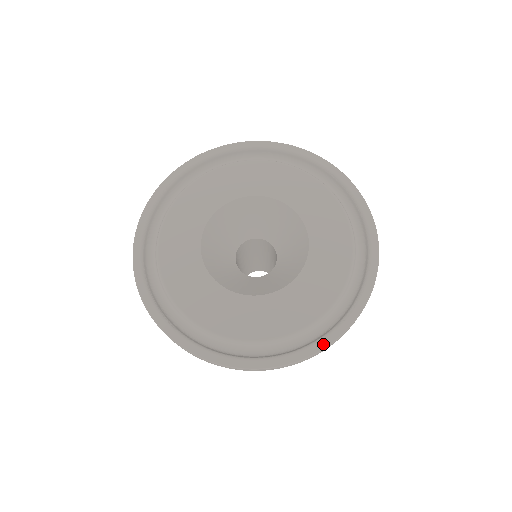
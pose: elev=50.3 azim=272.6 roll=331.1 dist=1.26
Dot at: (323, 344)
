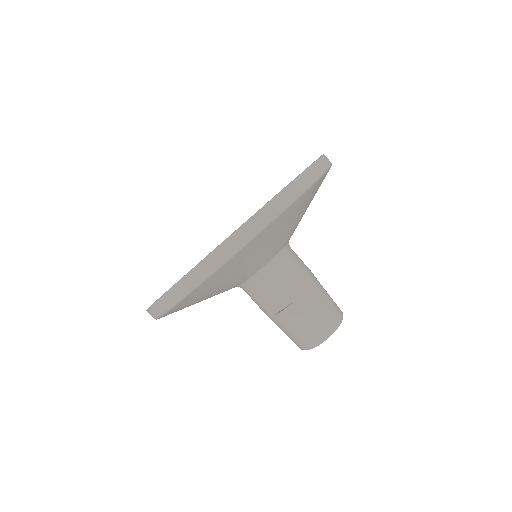
Dot at: (234, 232)
